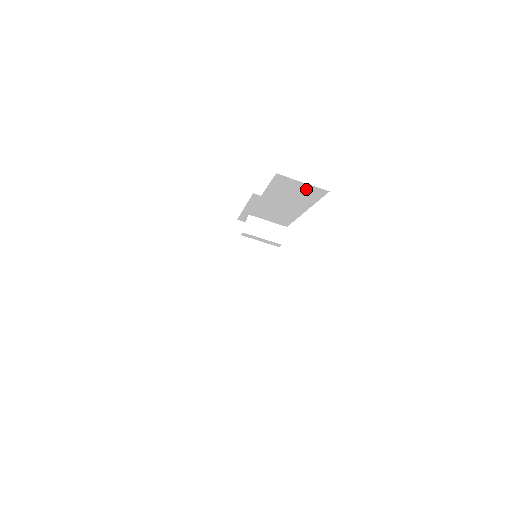
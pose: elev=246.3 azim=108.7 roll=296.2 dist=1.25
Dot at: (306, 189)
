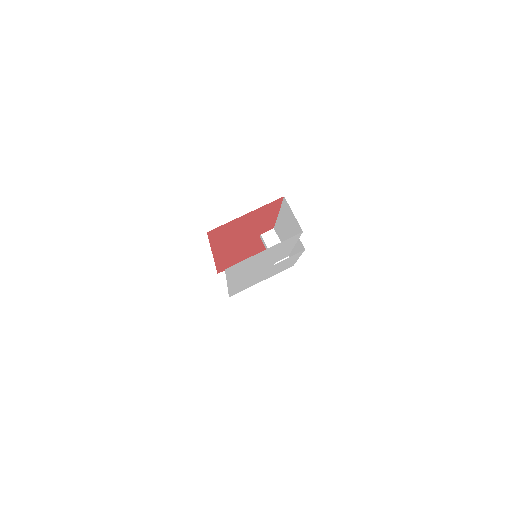
Dot at: (295, 222)
